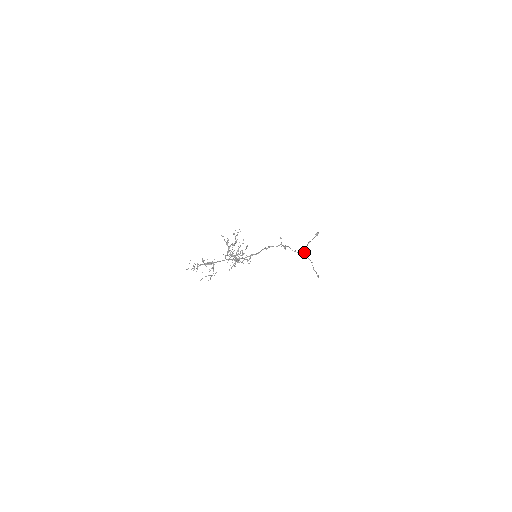
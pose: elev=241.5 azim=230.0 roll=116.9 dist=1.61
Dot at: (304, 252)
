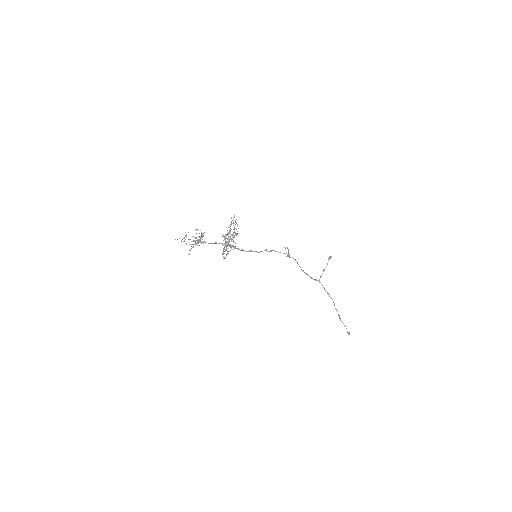
Dot at: (319, 281)
